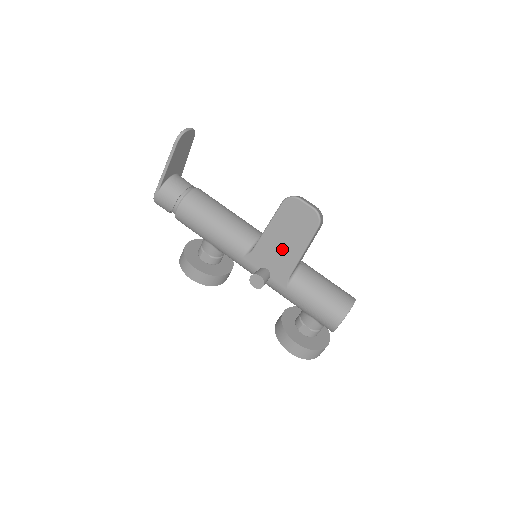
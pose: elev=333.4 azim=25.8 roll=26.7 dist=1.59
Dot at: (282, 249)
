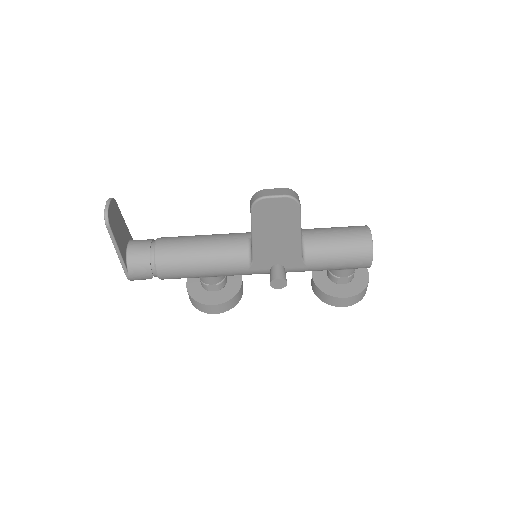
Dot at: (279, 243)
